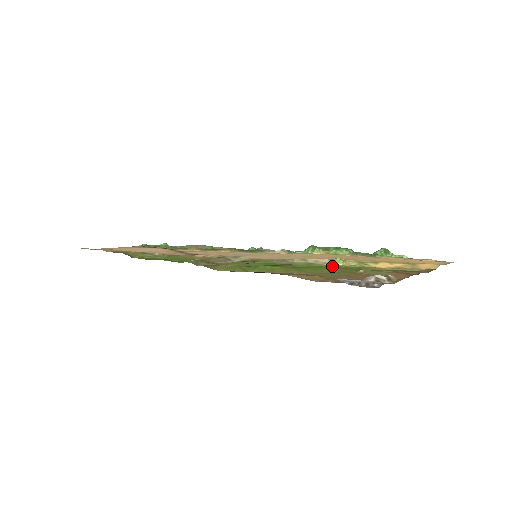
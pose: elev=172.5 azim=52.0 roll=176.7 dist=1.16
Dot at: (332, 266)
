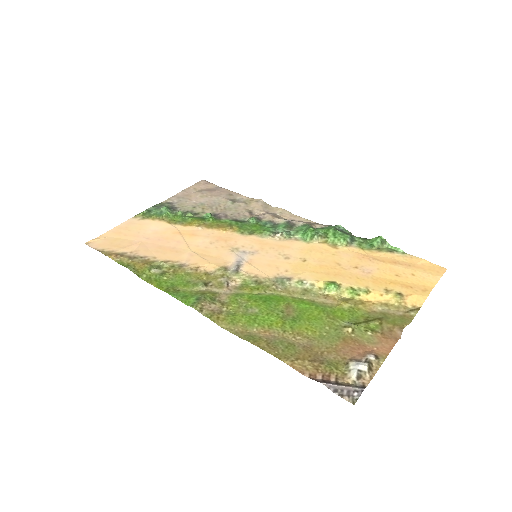
Dot at: (326, 301)
